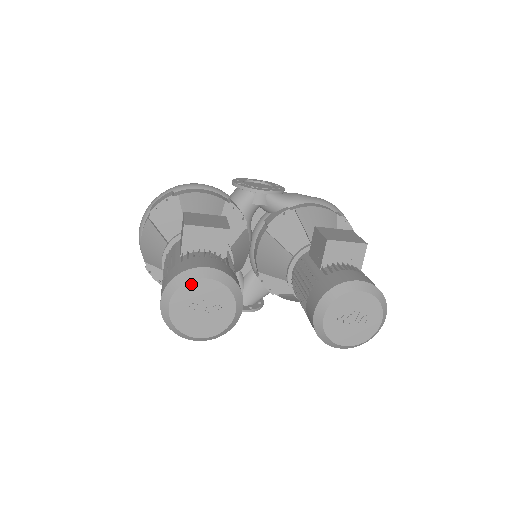
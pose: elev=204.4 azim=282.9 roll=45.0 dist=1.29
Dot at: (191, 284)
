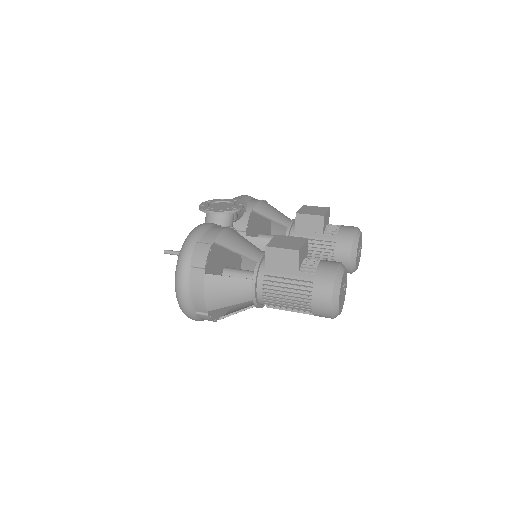
Dot at: (342, 279)
